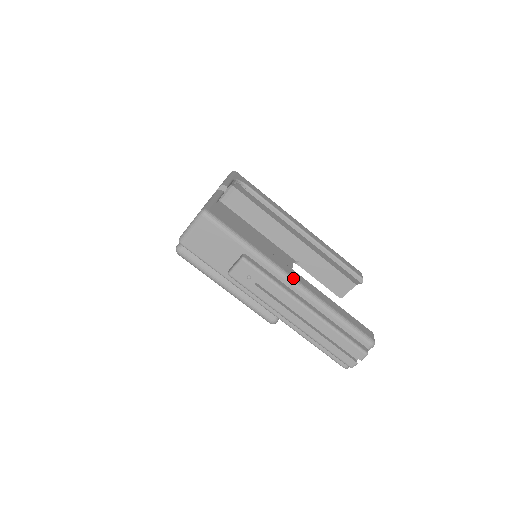
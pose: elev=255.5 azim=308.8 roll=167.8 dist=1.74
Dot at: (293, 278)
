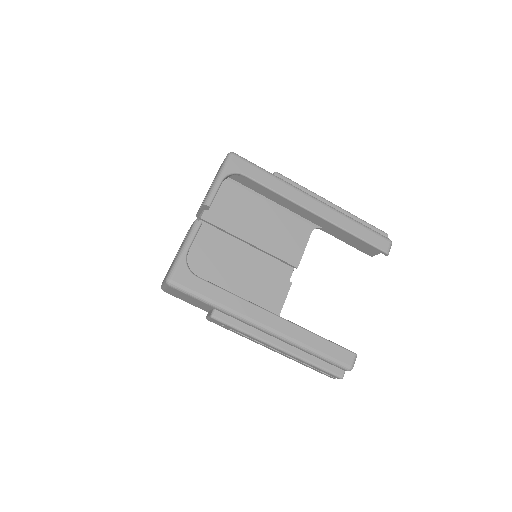
Dot at: (264, 326)
